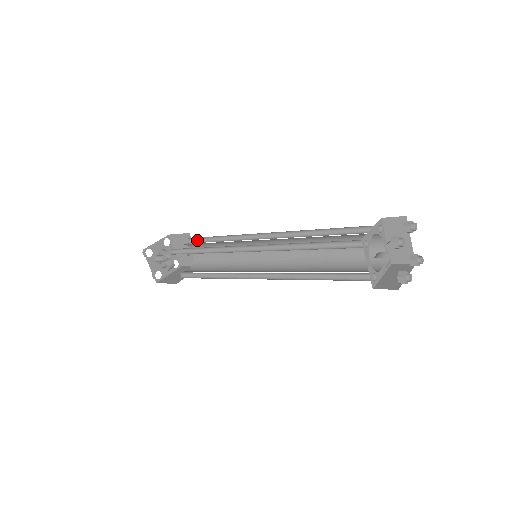
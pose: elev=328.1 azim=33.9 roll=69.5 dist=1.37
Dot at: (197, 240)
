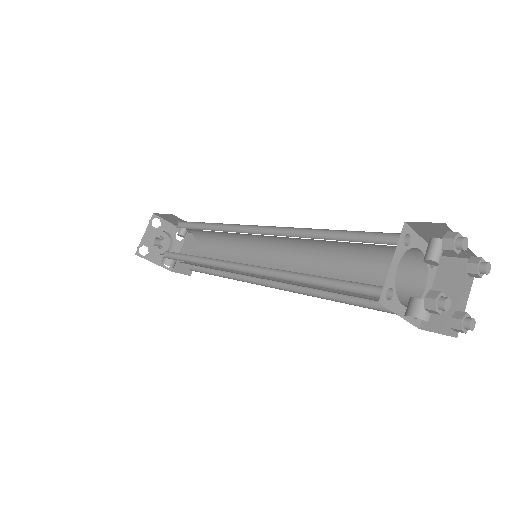
Dot at: (184, 222)
